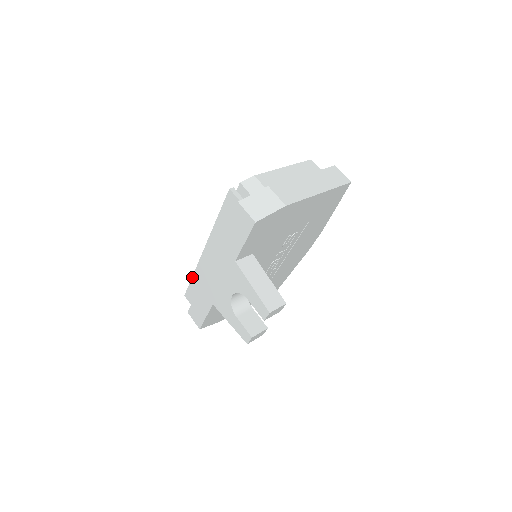
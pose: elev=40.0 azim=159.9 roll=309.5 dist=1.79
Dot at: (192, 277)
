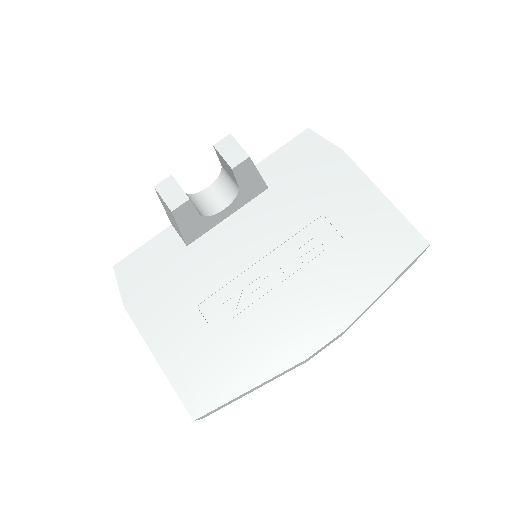
Dot at: occluded
